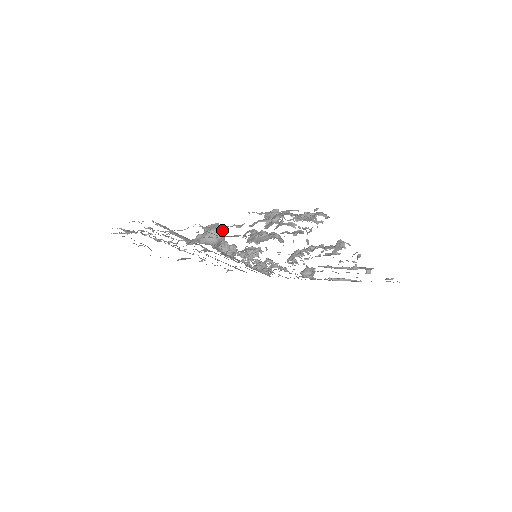
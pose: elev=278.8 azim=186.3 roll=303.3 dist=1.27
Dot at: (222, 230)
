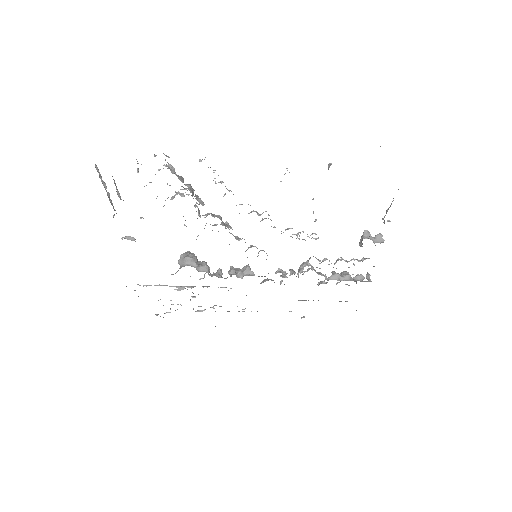
Dot at: (121, 238)
